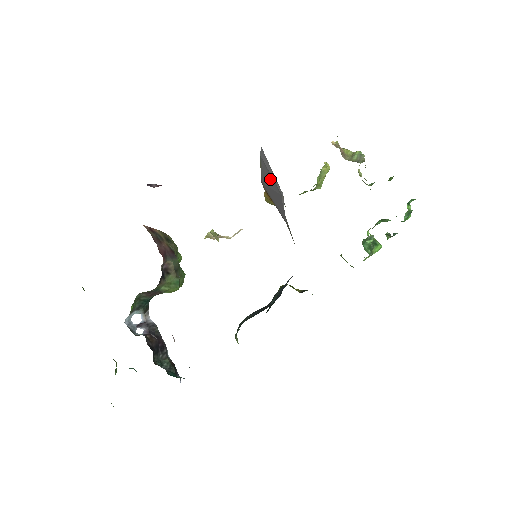
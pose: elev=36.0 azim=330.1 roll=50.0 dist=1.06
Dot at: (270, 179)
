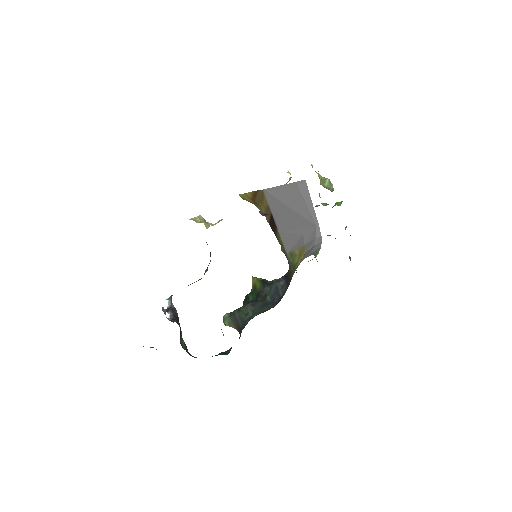
Dot at: (299, 204)
